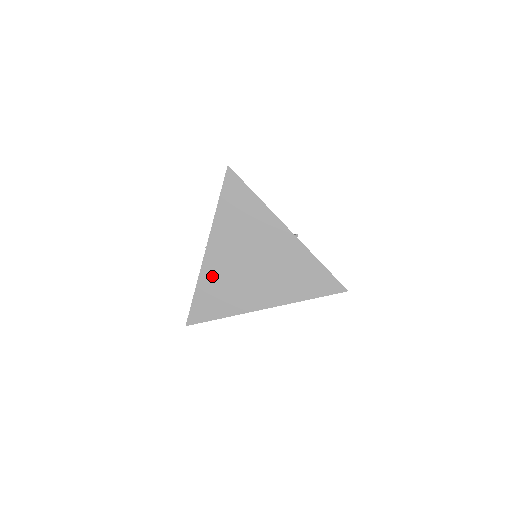
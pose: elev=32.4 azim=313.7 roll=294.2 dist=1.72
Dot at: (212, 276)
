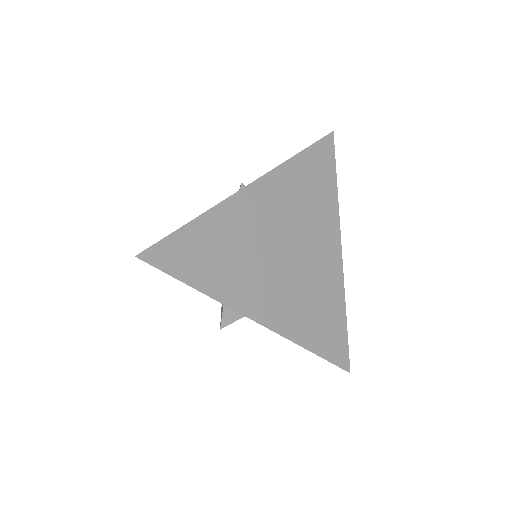
Dot at: (231, 222)
